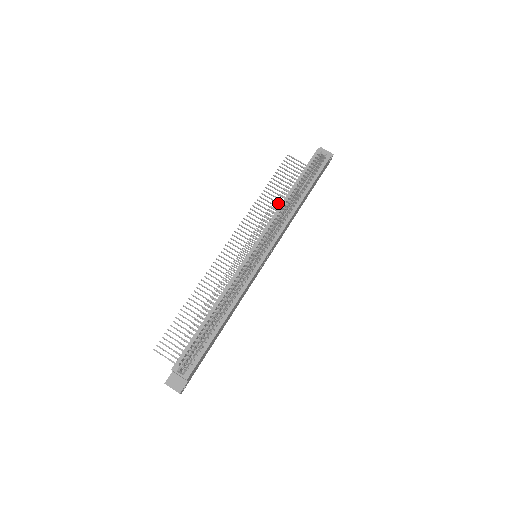
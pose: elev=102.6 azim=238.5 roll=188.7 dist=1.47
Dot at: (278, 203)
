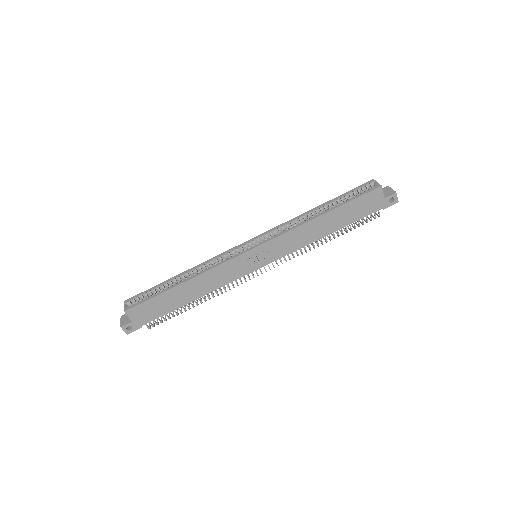
Dot at: occluded
